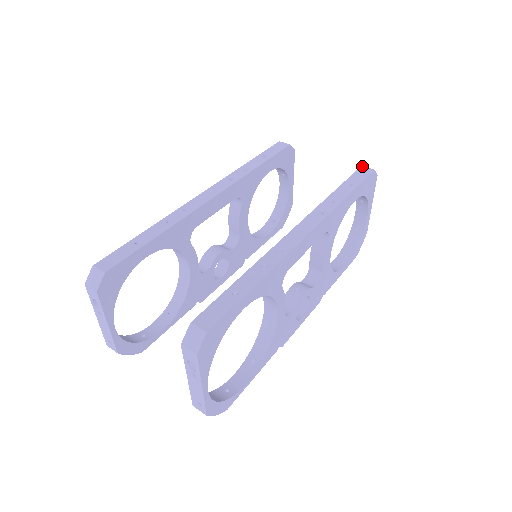
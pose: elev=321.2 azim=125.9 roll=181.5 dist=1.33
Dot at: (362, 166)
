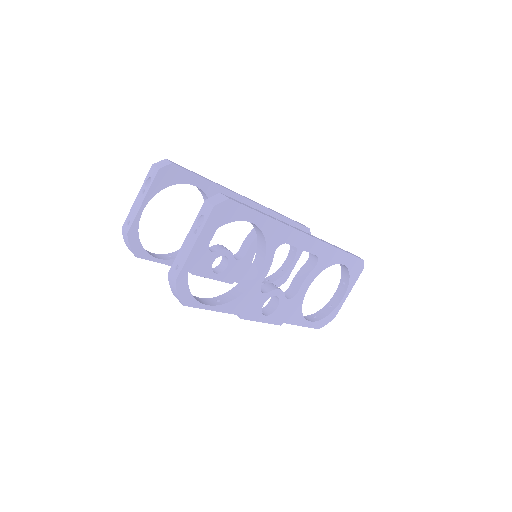
Dot at: occluded
